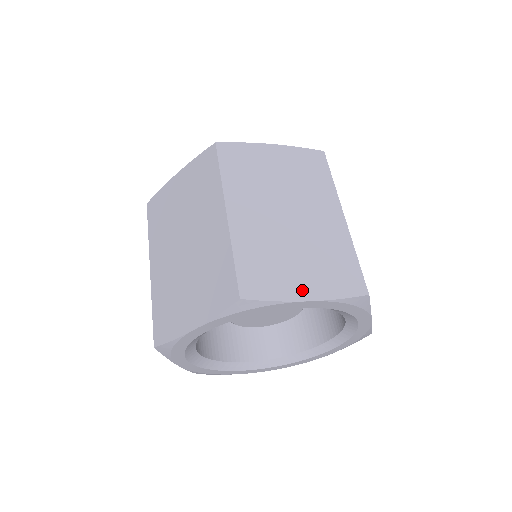
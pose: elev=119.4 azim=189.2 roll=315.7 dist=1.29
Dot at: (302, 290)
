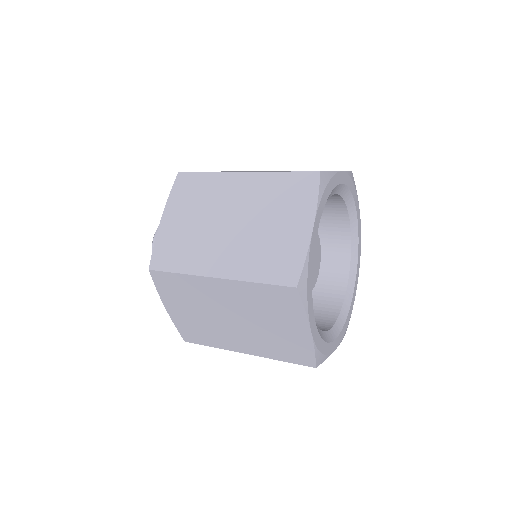
Dot at: occluded
